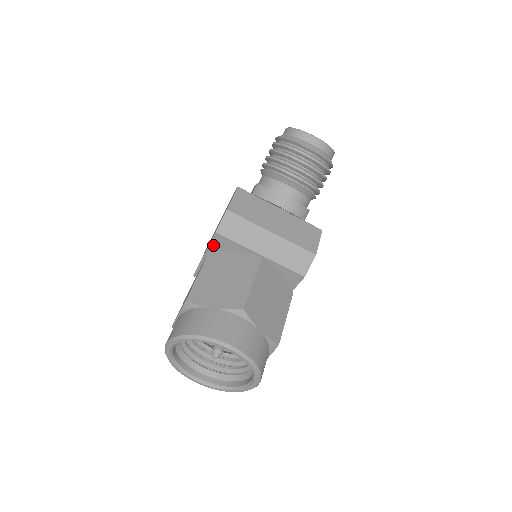
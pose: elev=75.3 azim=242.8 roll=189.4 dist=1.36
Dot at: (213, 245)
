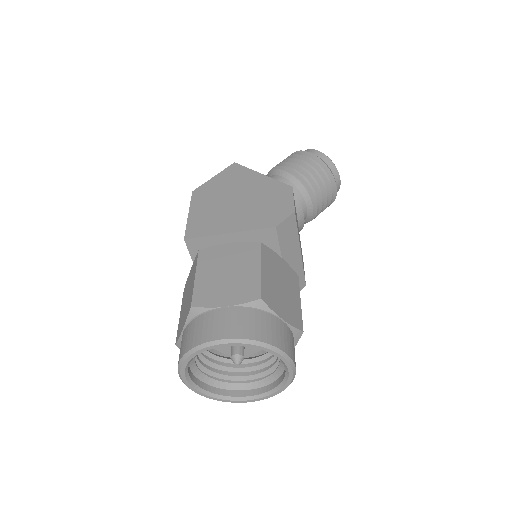
Dot at: (255, 233)
